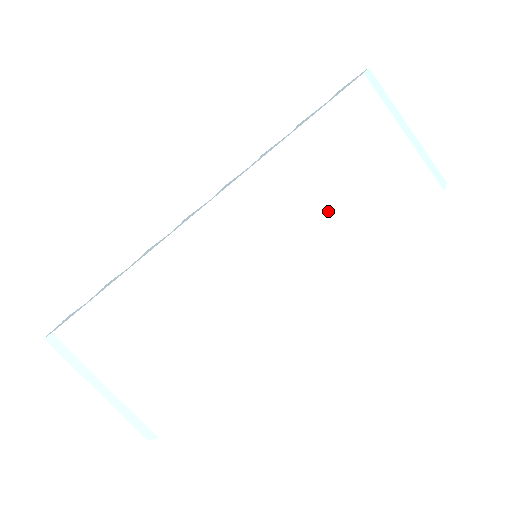
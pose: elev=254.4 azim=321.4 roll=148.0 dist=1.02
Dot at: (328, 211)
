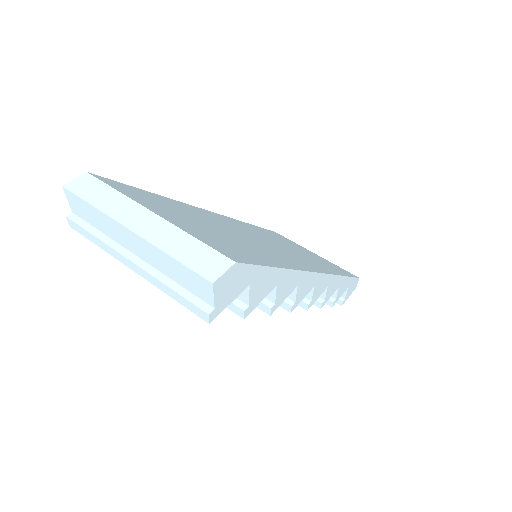
Dot at: (296, 251)
